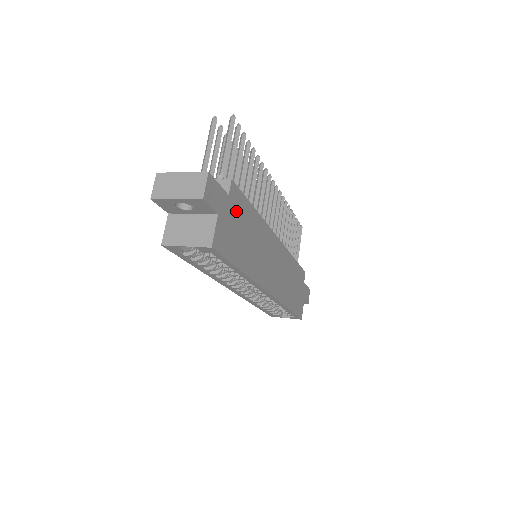
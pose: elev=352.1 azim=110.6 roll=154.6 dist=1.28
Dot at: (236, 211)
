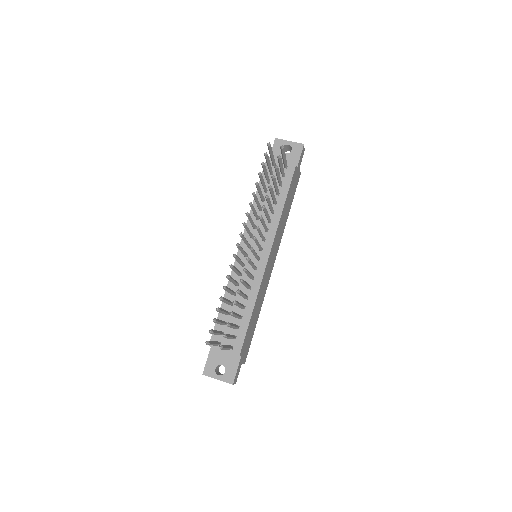
Dot at: (246, 341)
